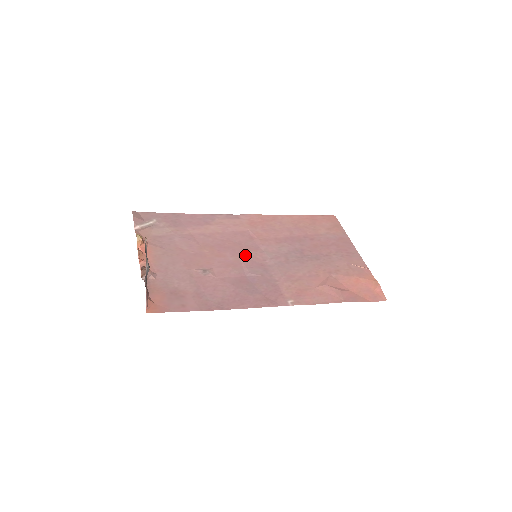
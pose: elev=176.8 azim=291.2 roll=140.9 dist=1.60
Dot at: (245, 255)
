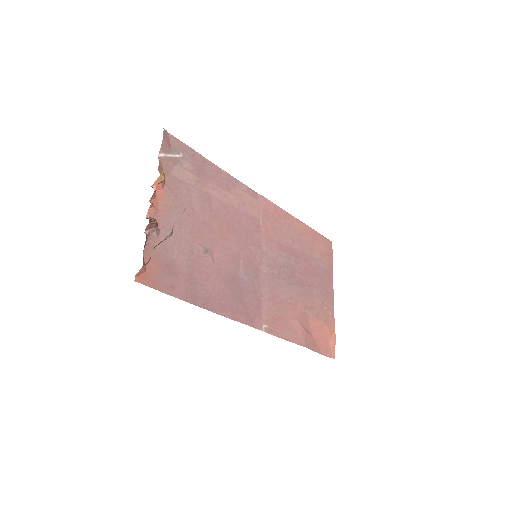
Dot at: (247, 249)
